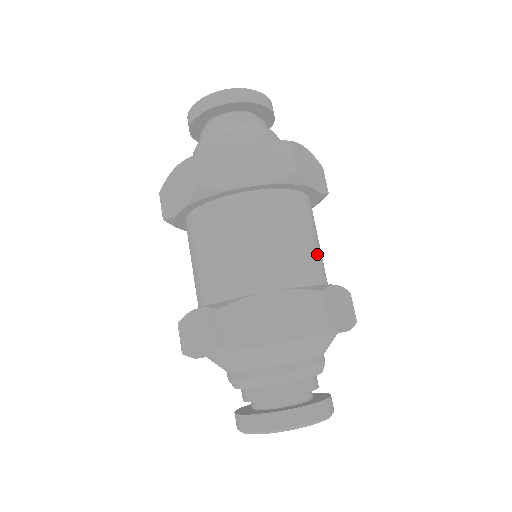
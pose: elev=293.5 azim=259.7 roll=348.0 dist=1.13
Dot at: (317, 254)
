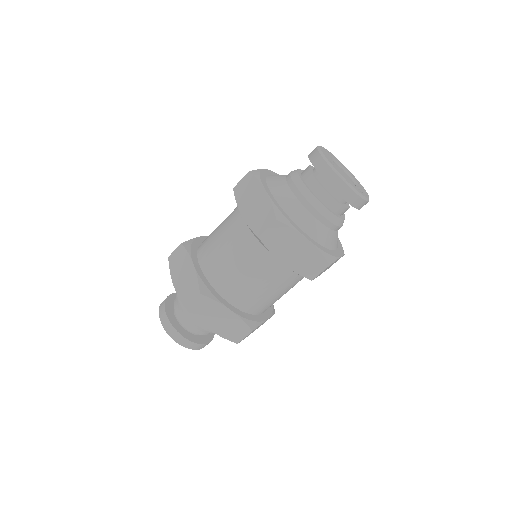
Dot at: (278, 299)
